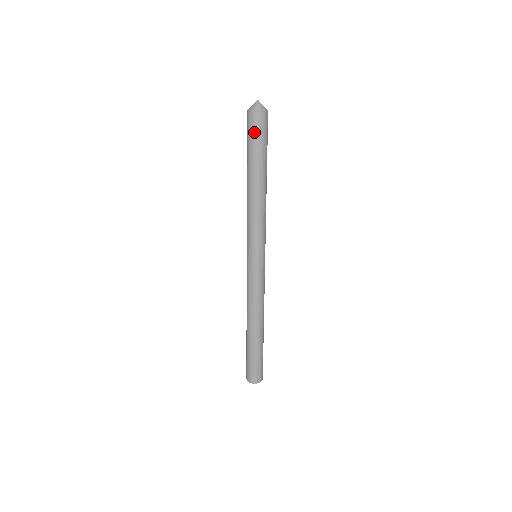
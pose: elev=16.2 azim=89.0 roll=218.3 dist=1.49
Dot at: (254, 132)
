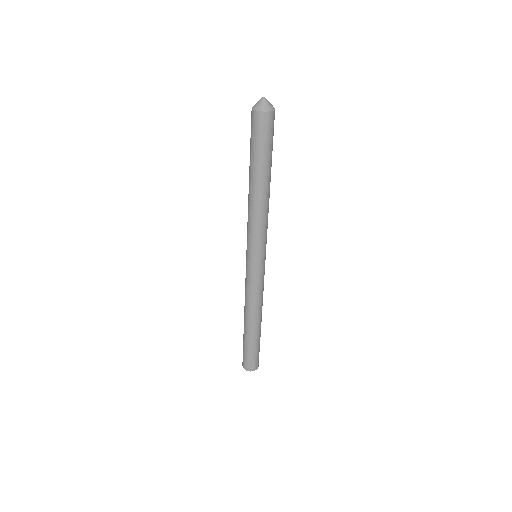
Dot at: (259, 133)
